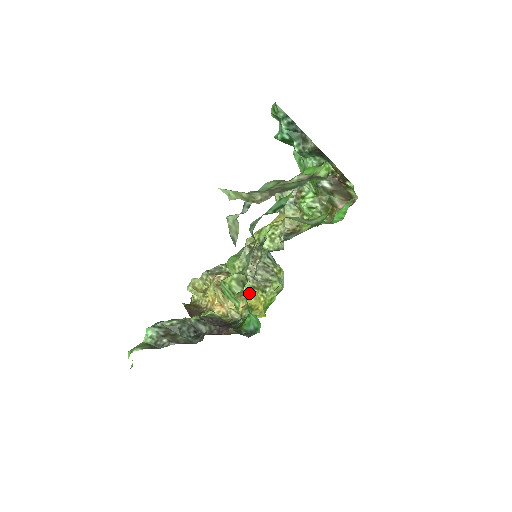
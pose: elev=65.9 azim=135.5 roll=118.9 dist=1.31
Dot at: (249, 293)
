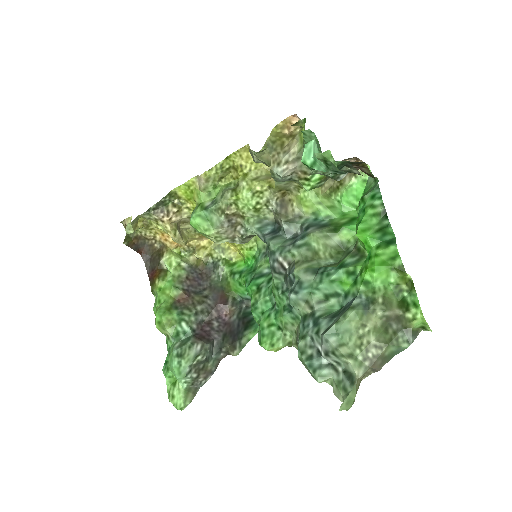
Dot at: occluded
